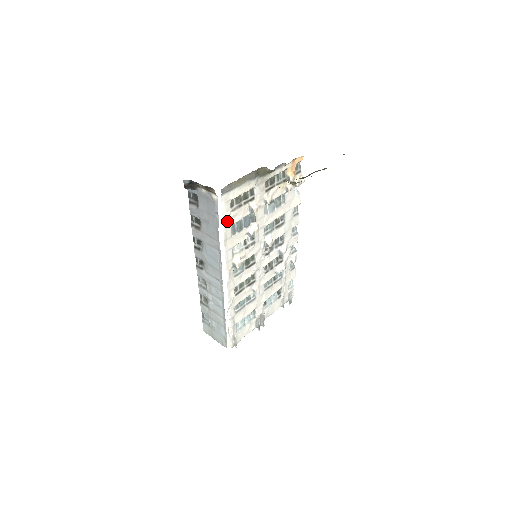
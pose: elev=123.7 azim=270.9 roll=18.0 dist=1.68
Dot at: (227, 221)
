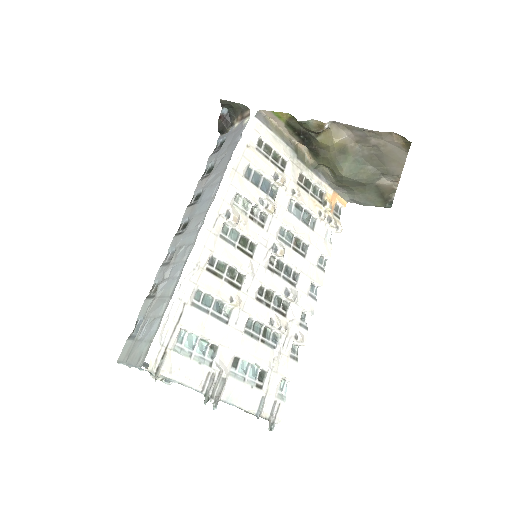
Dot at: (247, 151)
